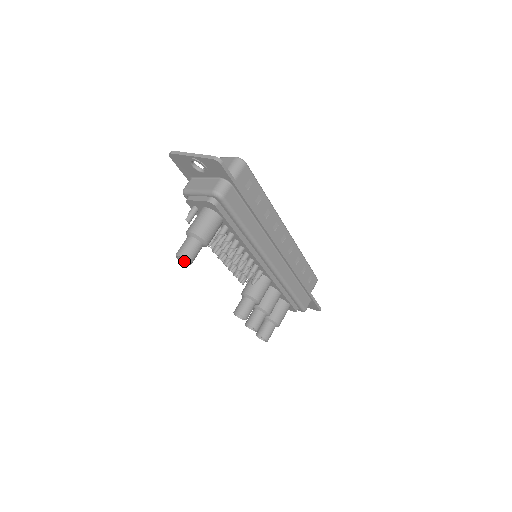
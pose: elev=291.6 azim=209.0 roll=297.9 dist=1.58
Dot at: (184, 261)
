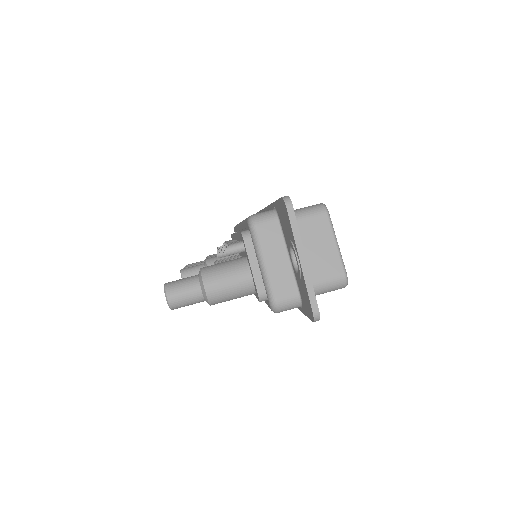
Dot at: occluded
